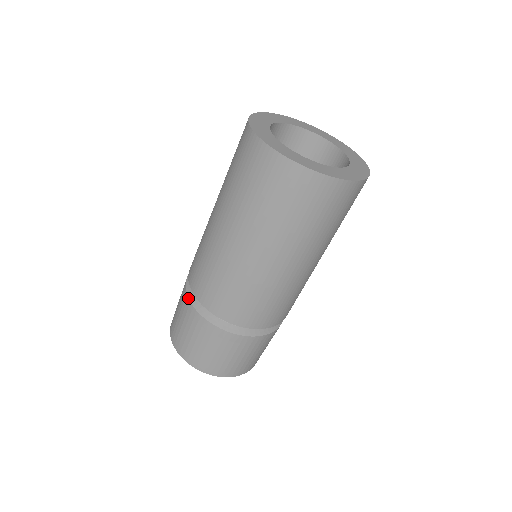
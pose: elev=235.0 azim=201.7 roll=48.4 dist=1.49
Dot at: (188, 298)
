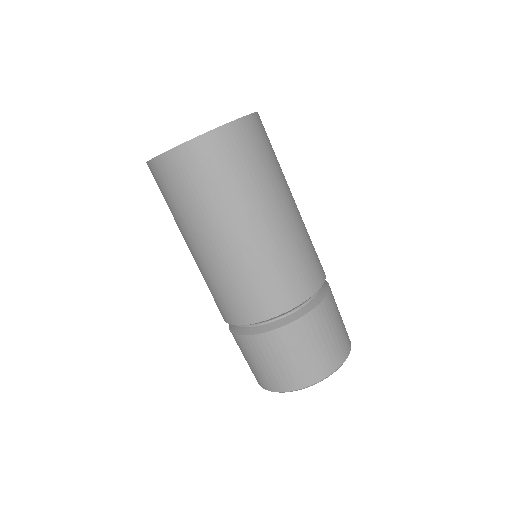
Dot at: occluded
